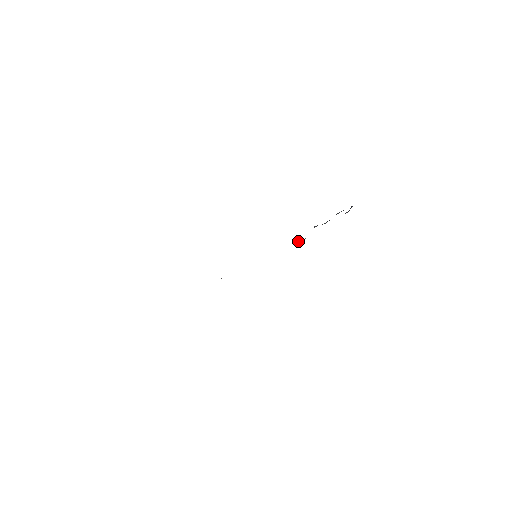
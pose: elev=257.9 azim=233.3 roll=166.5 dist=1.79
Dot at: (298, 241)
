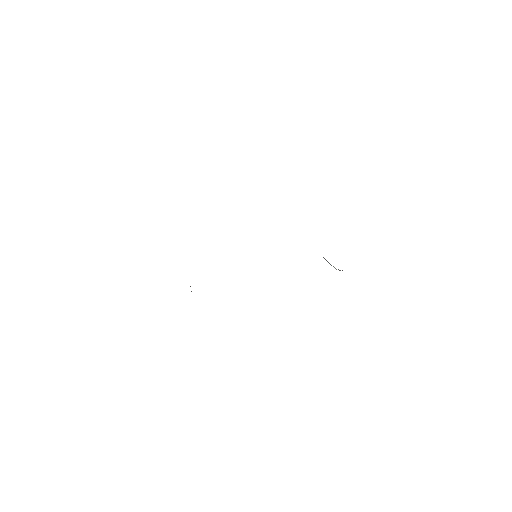
Dot at: occluded
